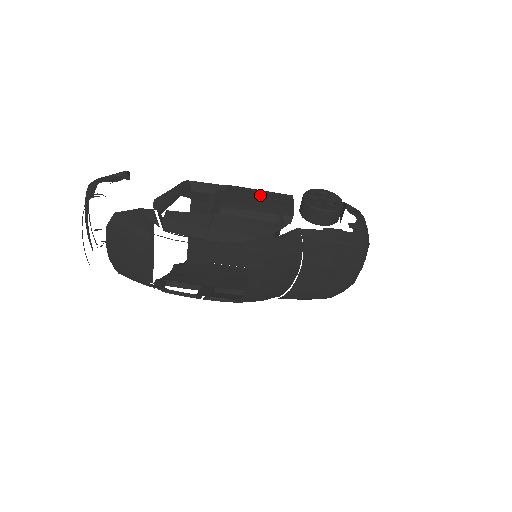
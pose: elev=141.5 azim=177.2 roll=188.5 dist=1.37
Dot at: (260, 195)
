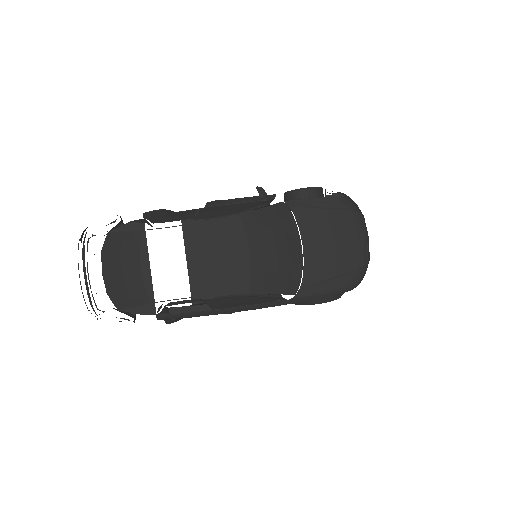
Dot at: occluded
